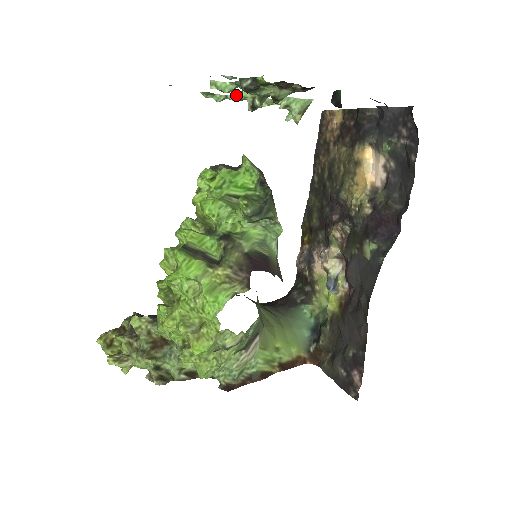
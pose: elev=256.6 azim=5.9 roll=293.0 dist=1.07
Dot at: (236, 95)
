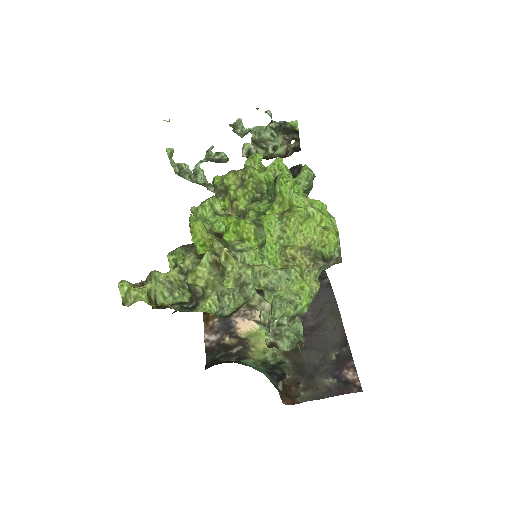
Dot at: occluded
